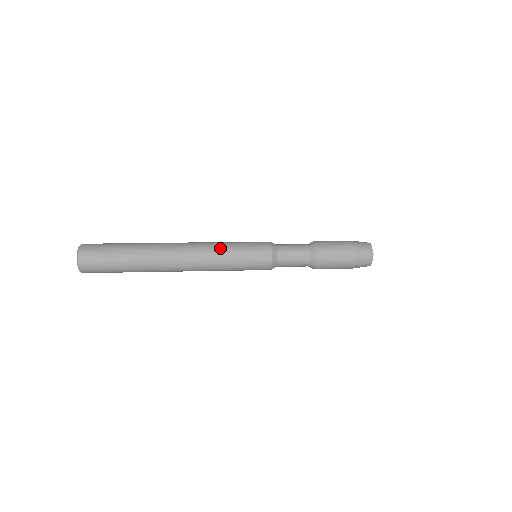
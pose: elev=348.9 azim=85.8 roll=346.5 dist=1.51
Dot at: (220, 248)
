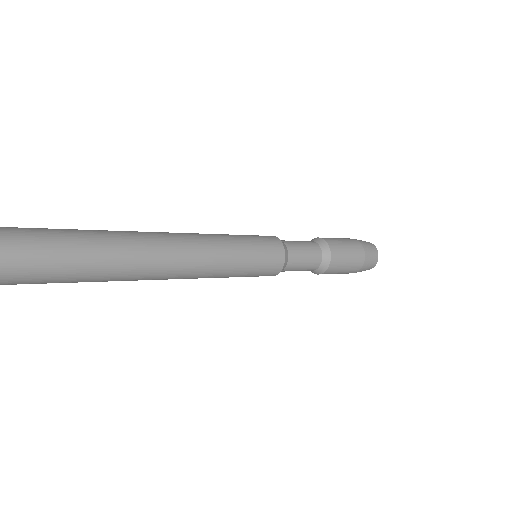
Dot at: (220, 241)
